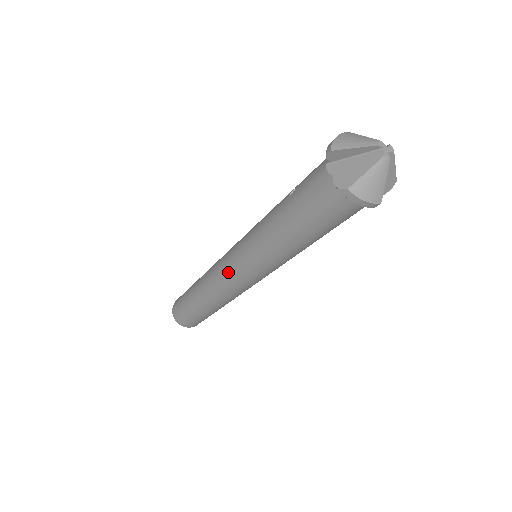
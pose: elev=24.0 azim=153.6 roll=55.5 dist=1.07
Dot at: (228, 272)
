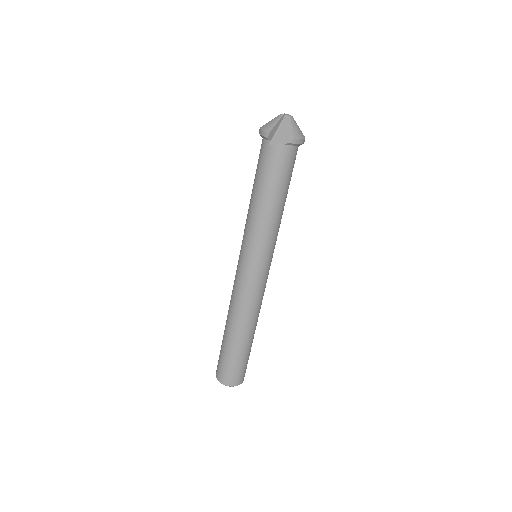
Dot at: occluded
